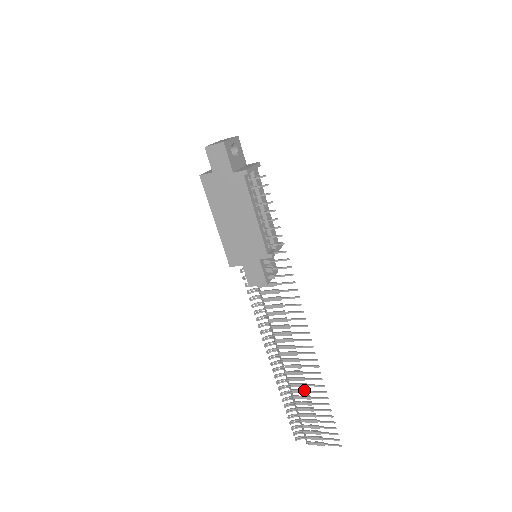
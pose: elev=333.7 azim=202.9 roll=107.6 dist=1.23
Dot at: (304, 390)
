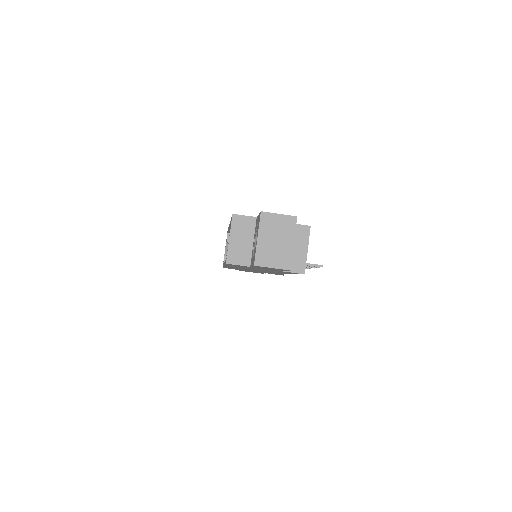
Dot at: occluded
